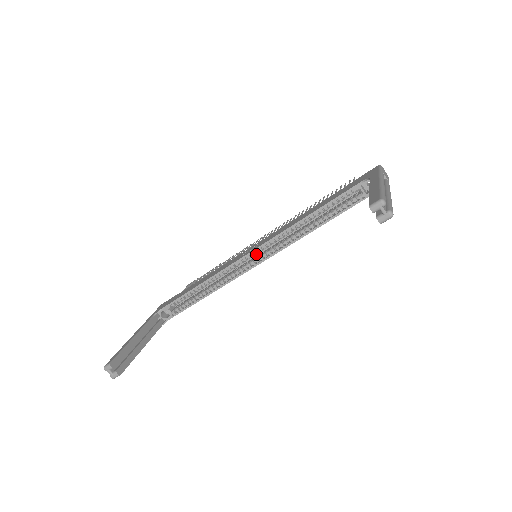
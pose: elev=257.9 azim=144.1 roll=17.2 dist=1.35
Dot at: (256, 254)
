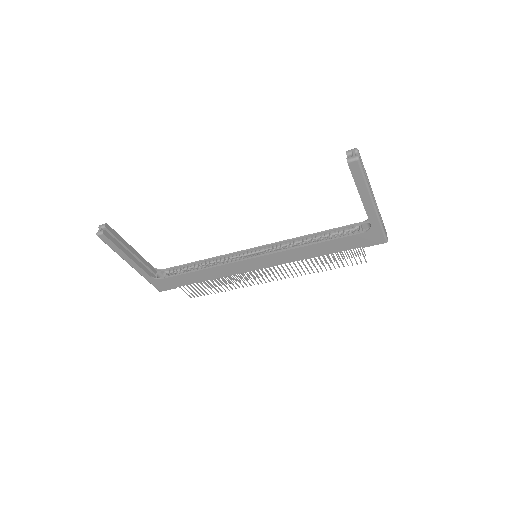
Dot at: occluded
